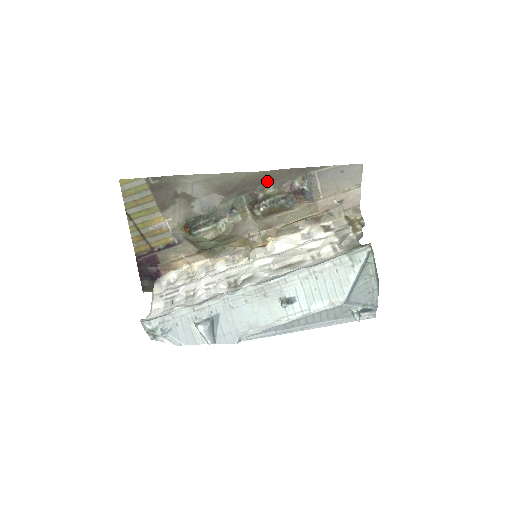
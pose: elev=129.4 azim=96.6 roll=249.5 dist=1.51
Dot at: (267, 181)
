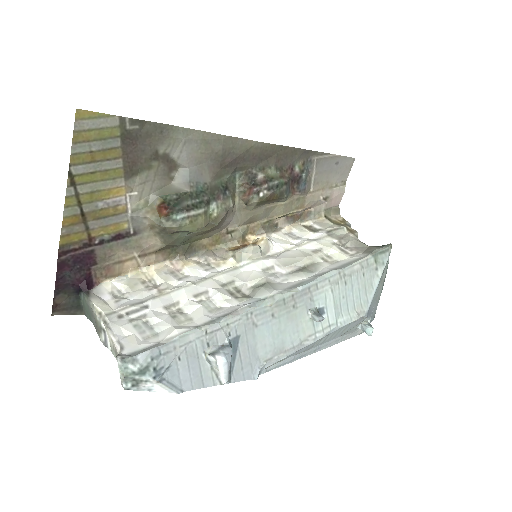
Dot at: (271, 158)
